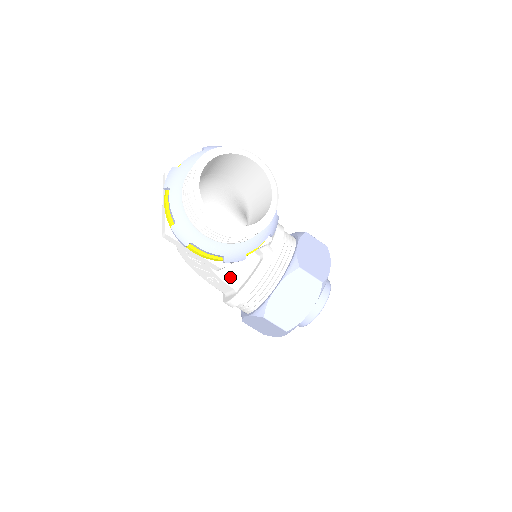
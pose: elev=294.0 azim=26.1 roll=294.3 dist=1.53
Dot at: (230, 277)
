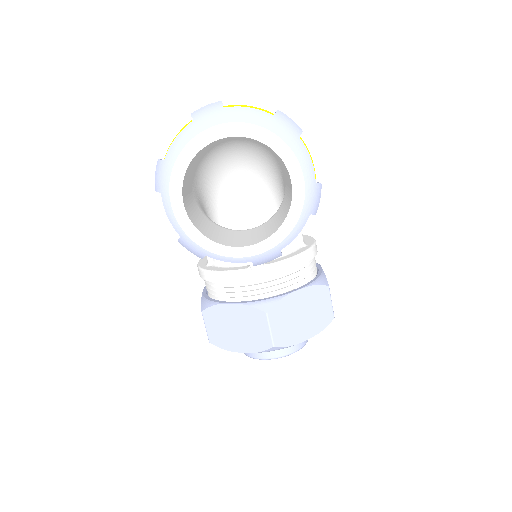
Dot at: occluded
